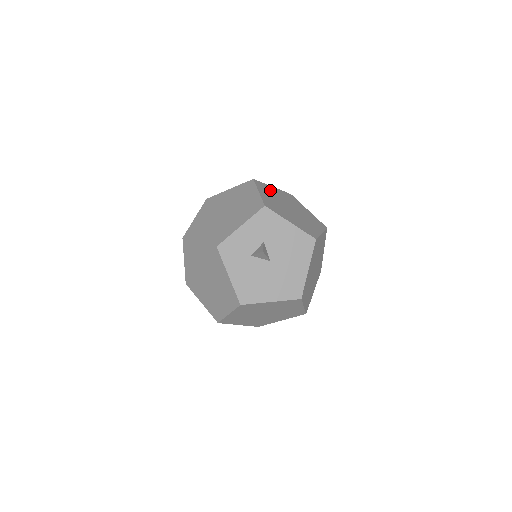
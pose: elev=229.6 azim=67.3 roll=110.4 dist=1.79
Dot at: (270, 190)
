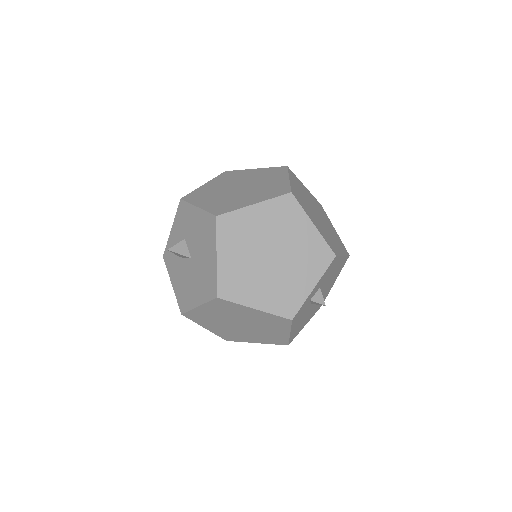
Dot at: (237, 175)
